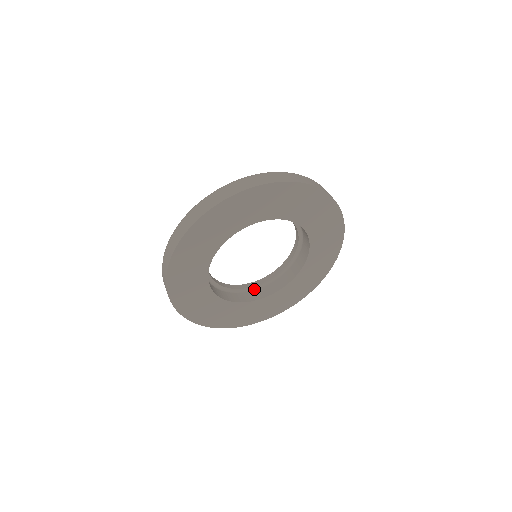
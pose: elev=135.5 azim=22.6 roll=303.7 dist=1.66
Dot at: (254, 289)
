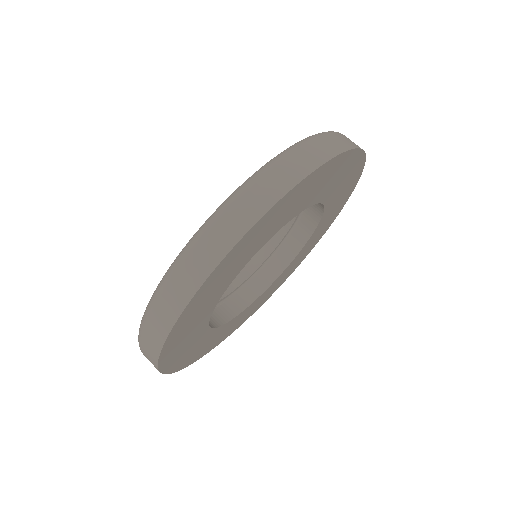
Dot at: occluded
